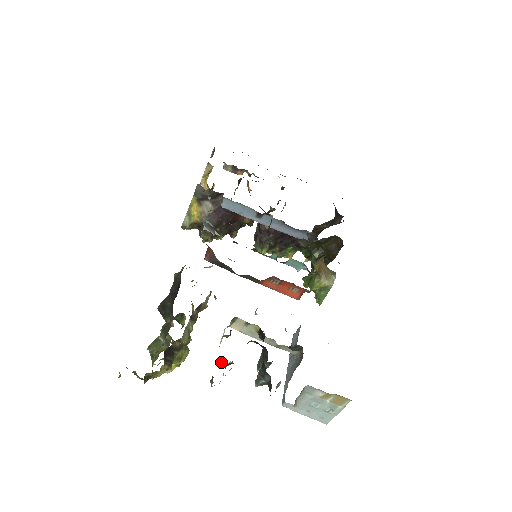
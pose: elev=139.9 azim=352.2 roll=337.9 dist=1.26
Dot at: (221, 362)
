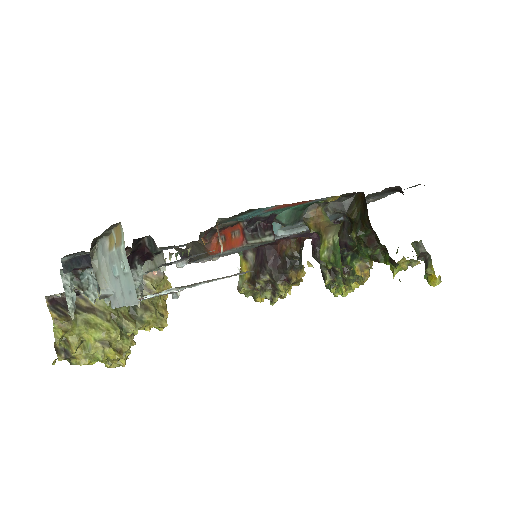
Dot at: (84, 289)
